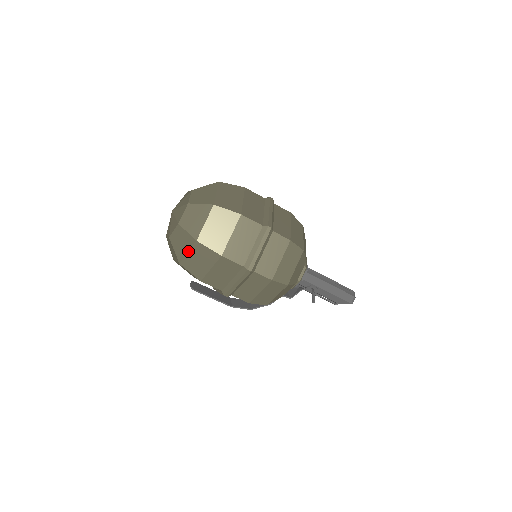
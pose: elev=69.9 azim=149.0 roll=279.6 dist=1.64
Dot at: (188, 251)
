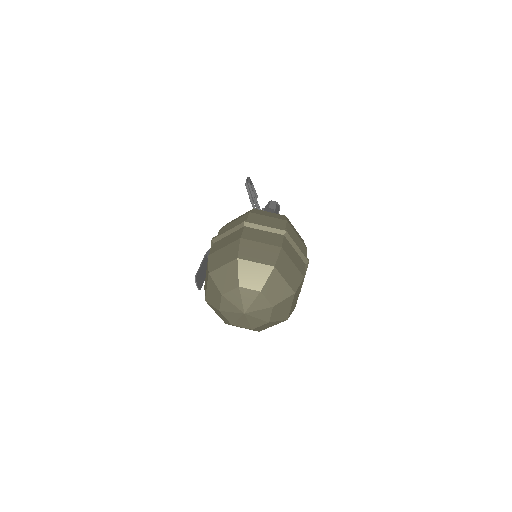
Dot at: occluded
